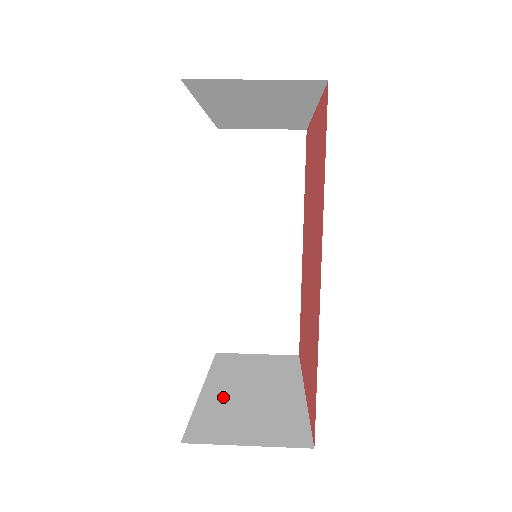
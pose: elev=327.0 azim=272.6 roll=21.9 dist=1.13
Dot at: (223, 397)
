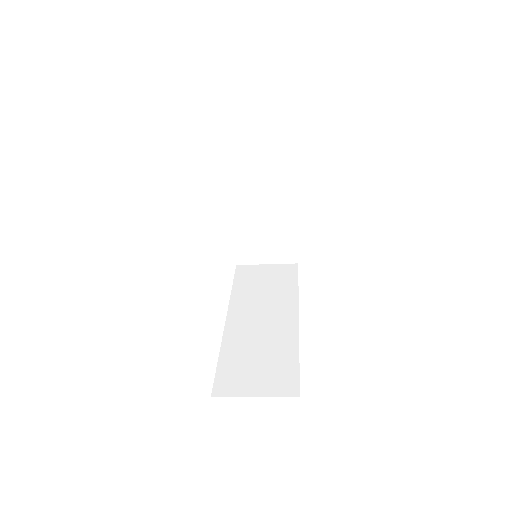
Dot at: occluded
